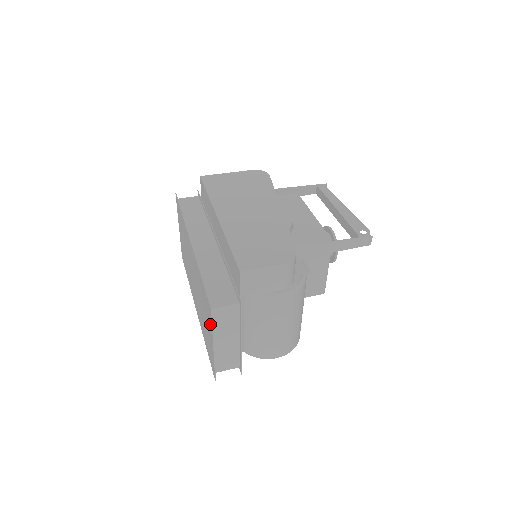
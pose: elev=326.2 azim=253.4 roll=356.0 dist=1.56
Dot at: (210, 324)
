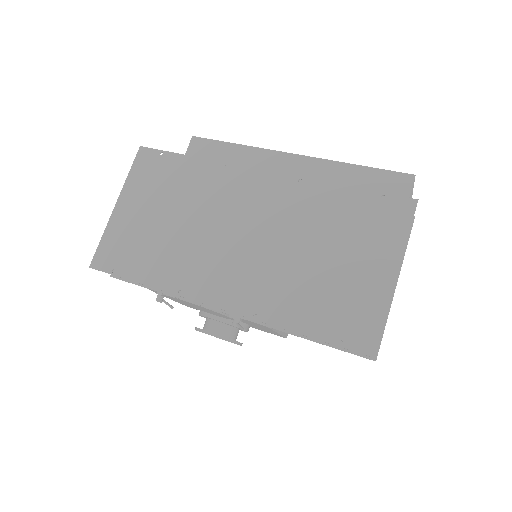
Dot at: (394, 236)
